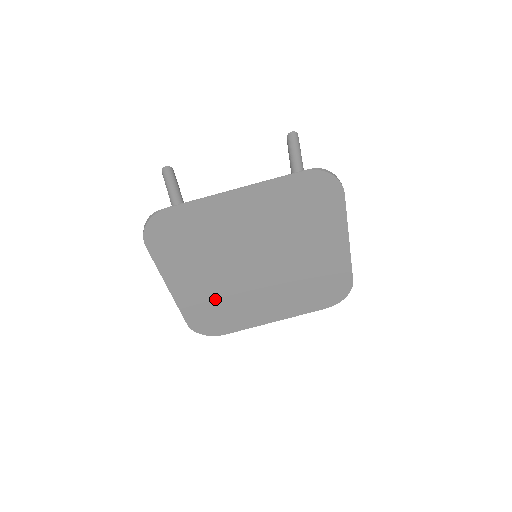
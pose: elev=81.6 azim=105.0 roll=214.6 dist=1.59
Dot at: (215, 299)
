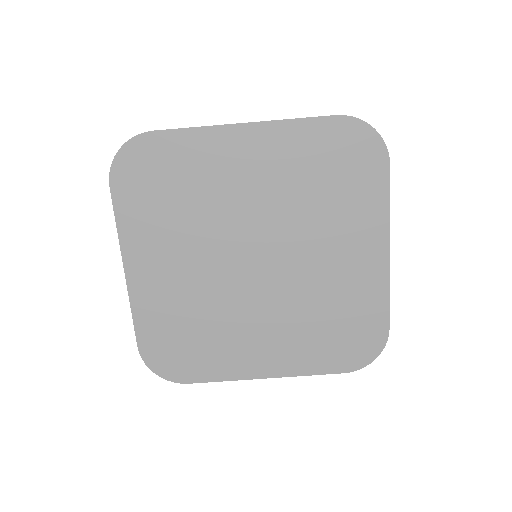
Dot at: (186, 309)
